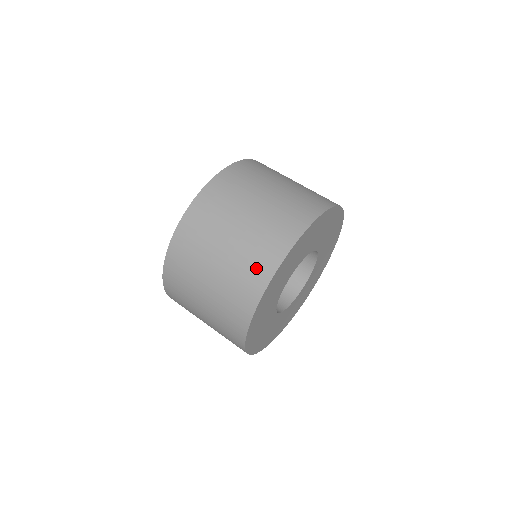
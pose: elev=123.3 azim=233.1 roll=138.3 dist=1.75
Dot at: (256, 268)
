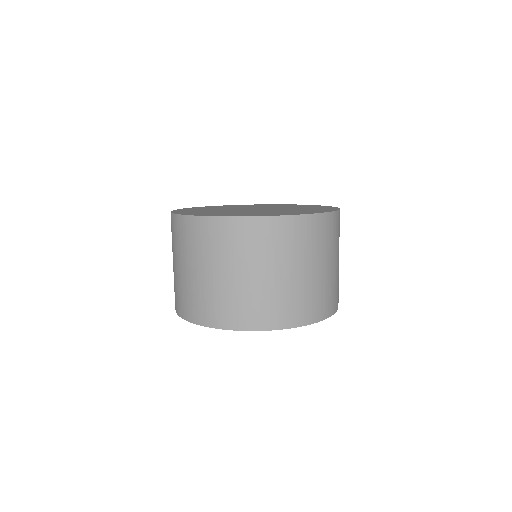
Dot at: (271, 312)
